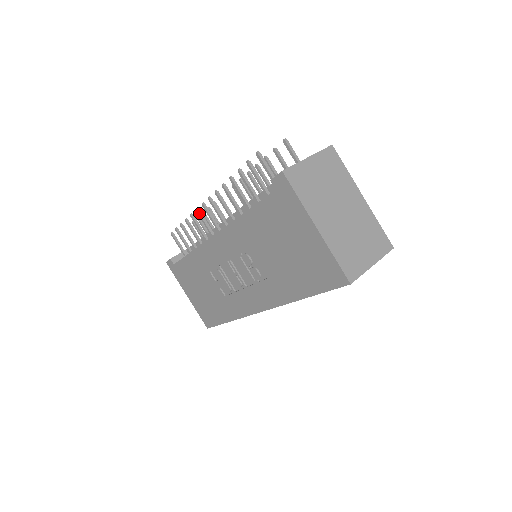
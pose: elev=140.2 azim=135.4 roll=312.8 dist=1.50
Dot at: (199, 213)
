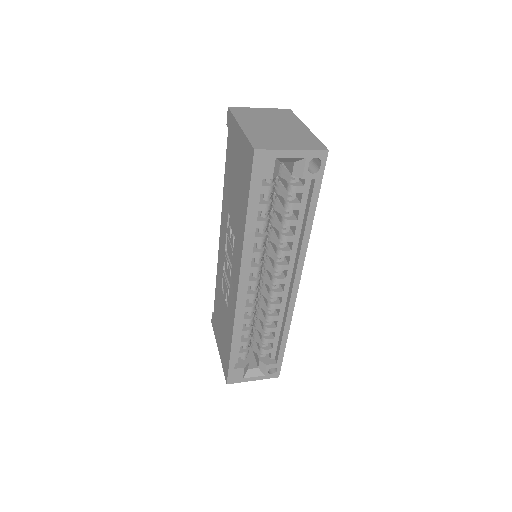
Dot at: occluded
